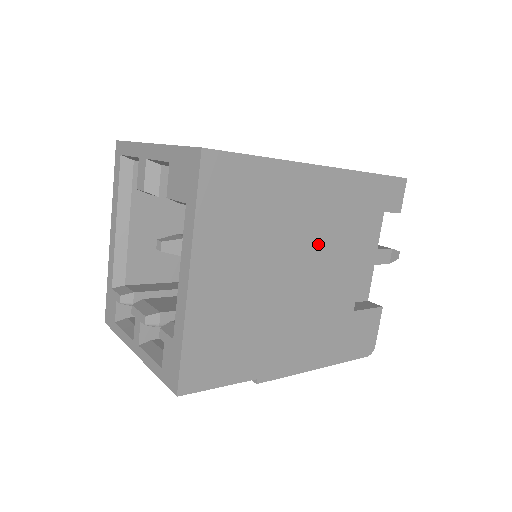
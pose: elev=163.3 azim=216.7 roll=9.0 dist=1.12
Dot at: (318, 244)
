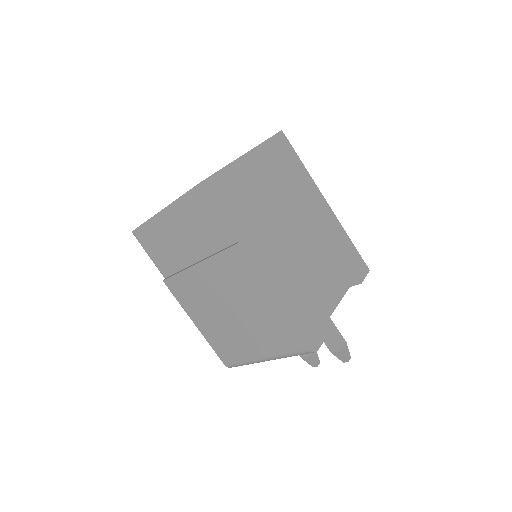
Dot at: (309, 229)
